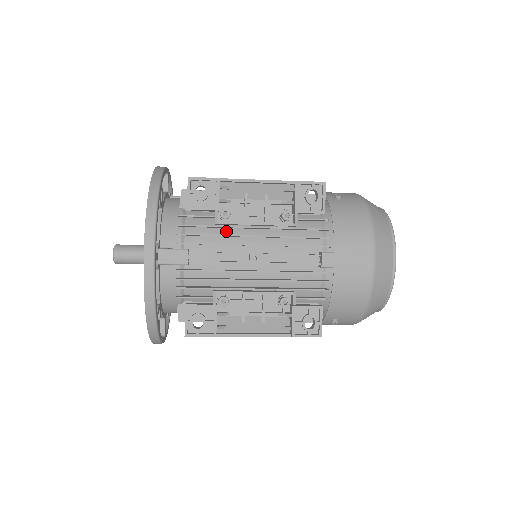
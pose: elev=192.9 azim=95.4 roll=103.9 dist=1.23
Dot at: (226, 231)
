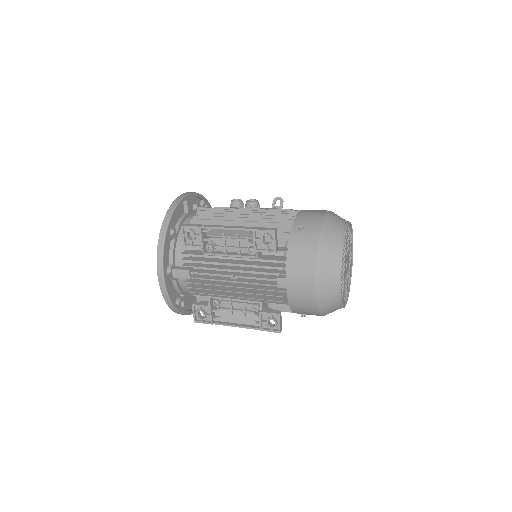
Dot at: occluded
